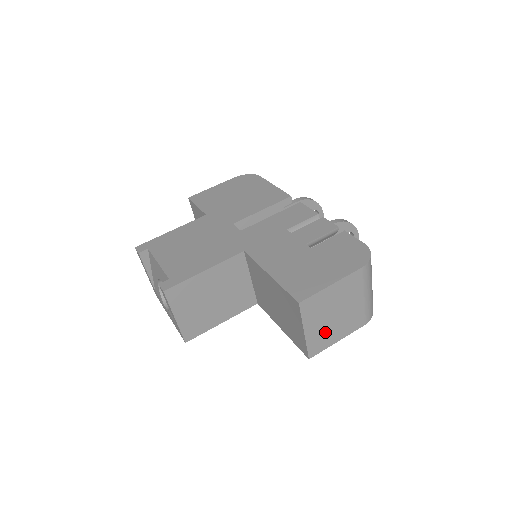
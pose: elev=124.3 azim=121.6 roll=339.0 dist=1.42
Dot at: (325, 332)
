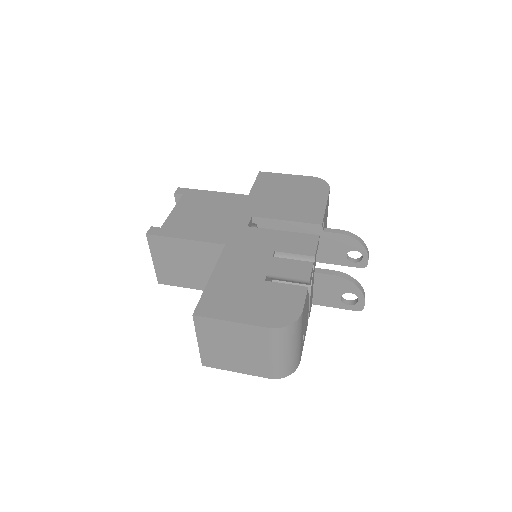
Dot at: (221, 355)
